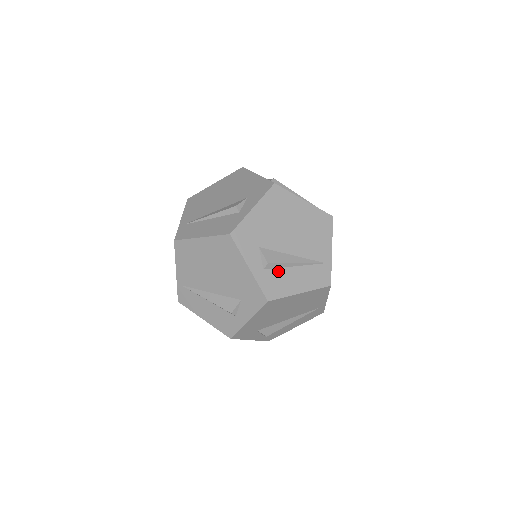
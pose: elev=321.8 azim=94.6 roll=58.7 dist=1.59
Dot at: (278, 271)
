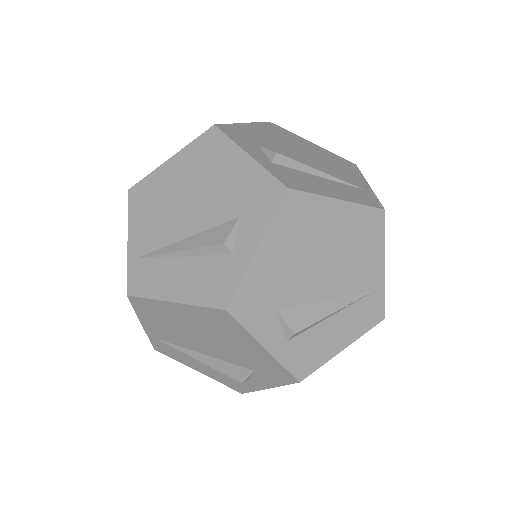
Dot at: (309, 333)
